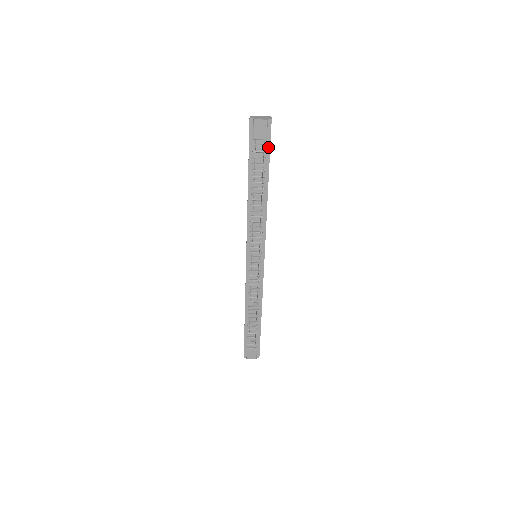
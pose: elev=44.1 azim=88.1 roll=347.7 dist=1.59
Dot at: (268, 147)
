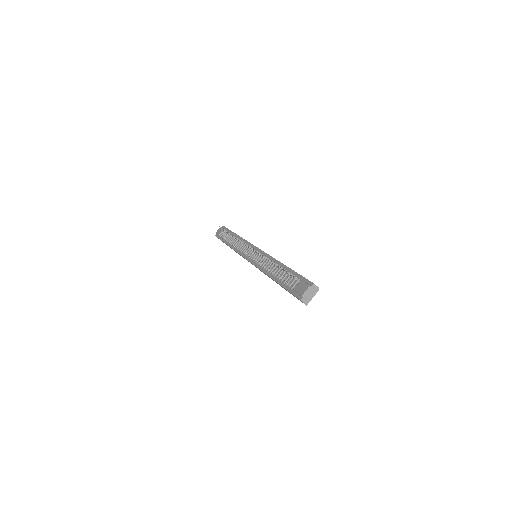
Dot at: (227, 230)
